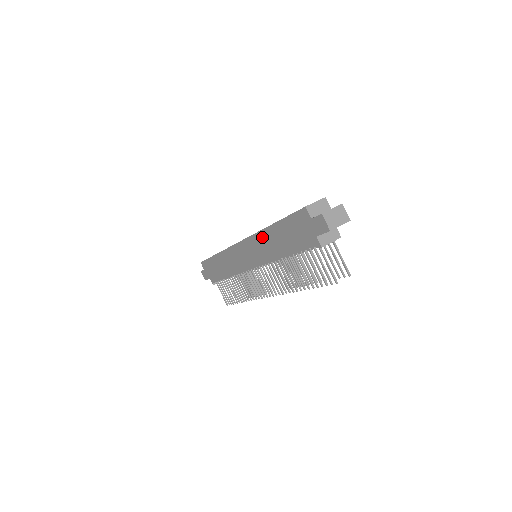
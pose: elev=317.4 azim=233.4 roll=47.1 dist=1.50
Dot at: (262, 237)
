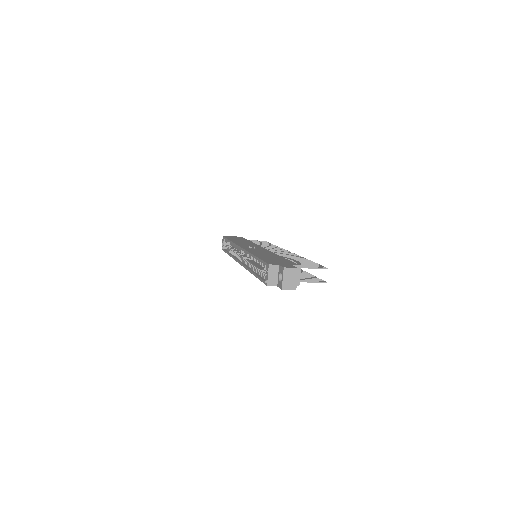
Dot at: occluded
